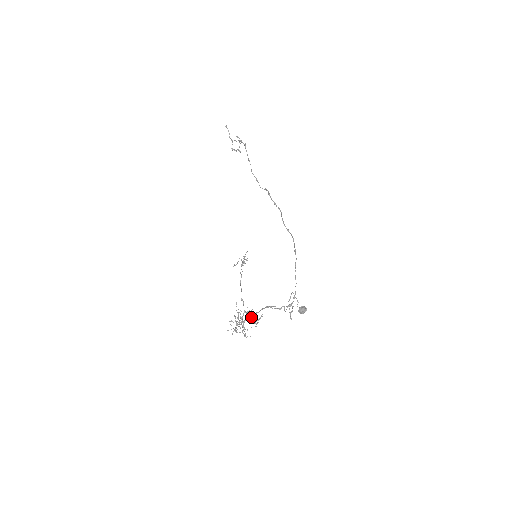
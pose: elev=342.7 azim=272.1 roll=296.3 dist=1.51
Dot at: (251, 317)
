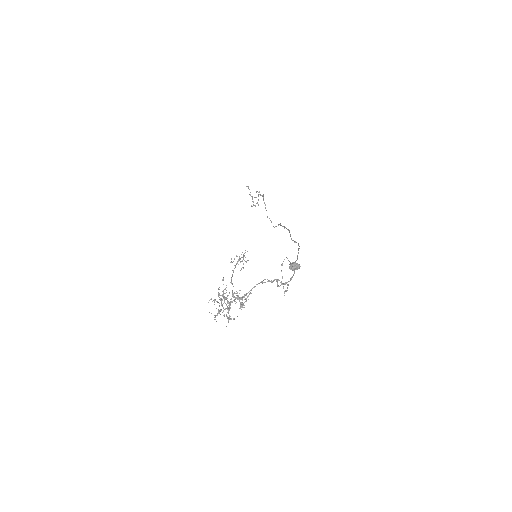
Dot at: (239, 298)
